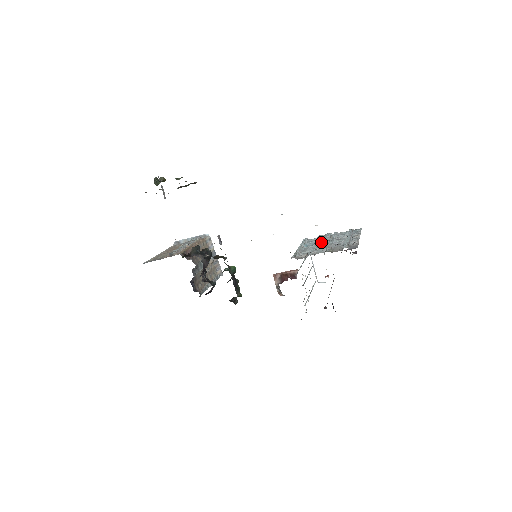
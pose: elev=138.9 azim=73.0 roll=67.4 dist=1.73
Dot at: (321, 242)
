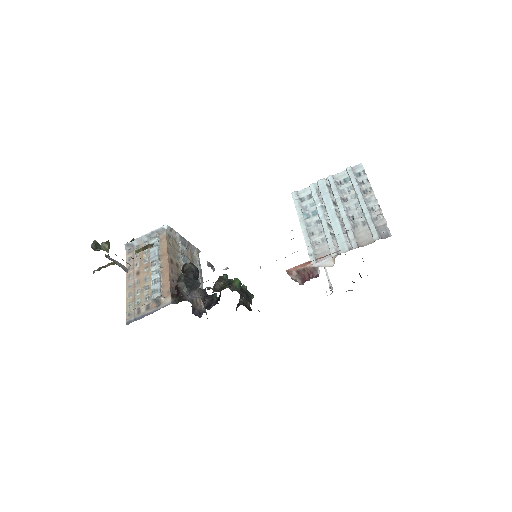
Dot at: (327, 211)
